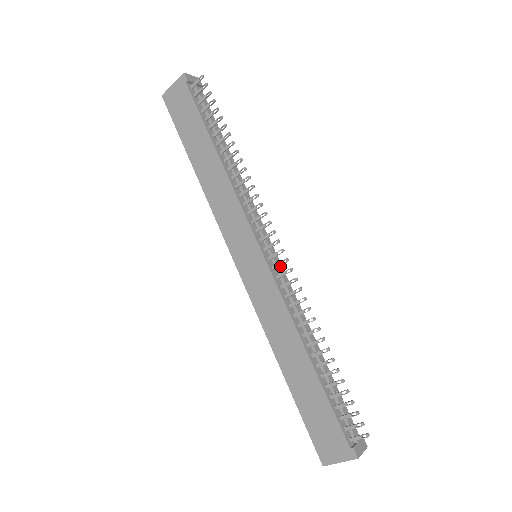
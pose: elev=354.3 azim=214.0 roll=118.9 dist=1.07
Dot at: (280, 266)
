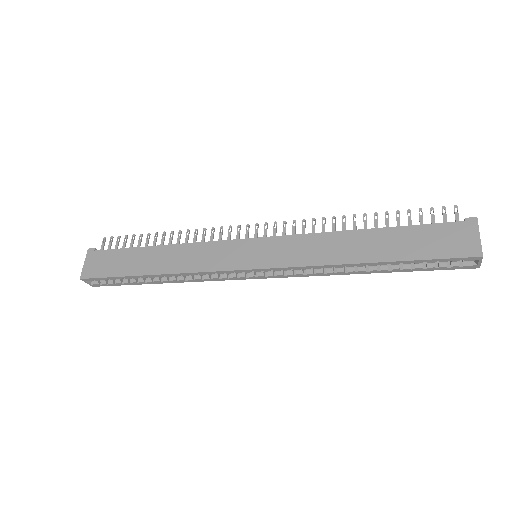
Dot at: occluded
